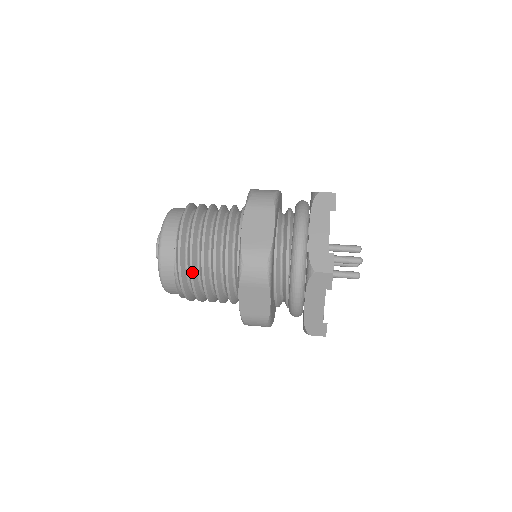
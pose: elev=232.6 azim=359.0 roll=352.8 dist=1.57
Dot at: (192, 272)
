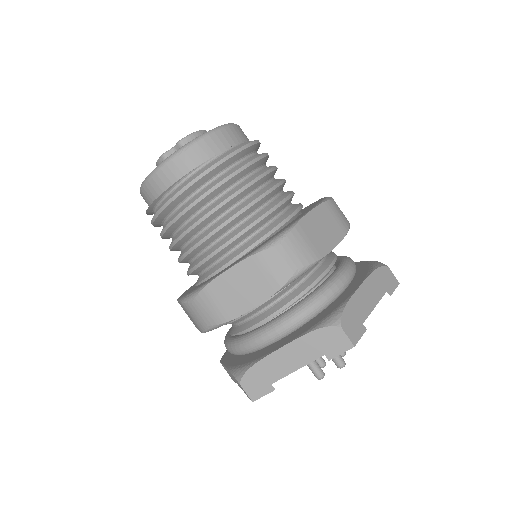
Dot at: (211, 192)
